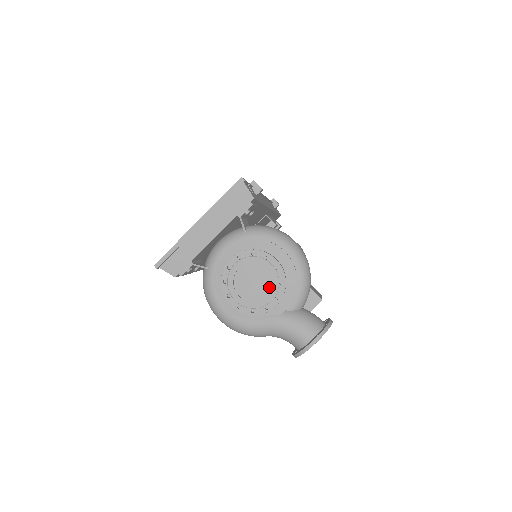
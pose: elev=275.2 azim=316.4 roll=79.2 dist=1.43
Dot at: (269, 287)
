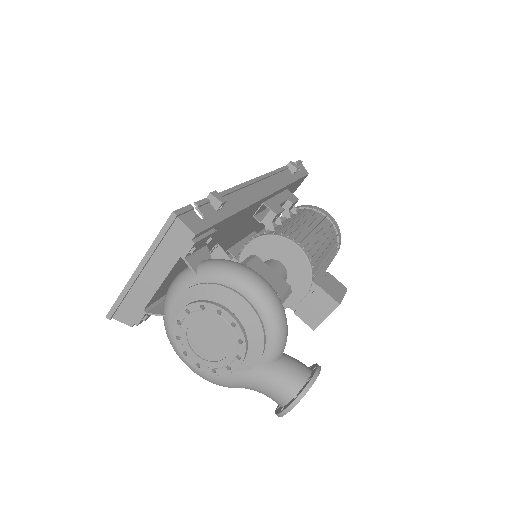
Dot at: (227, 345)
